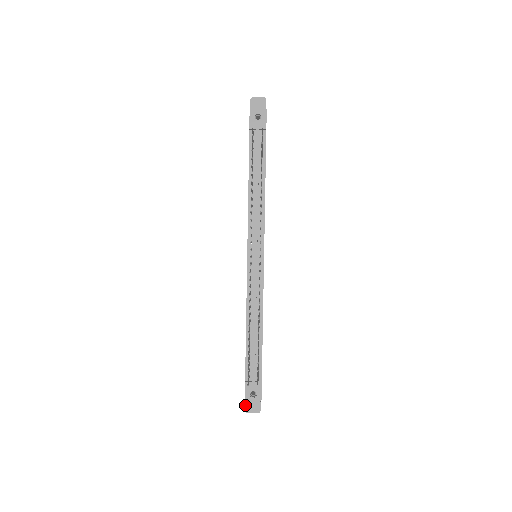
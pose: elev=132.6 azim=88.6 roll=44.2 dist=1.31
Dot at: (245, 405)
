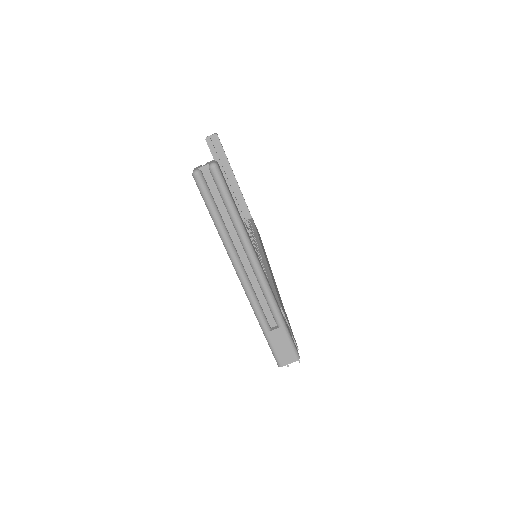
Dot at: occluded
